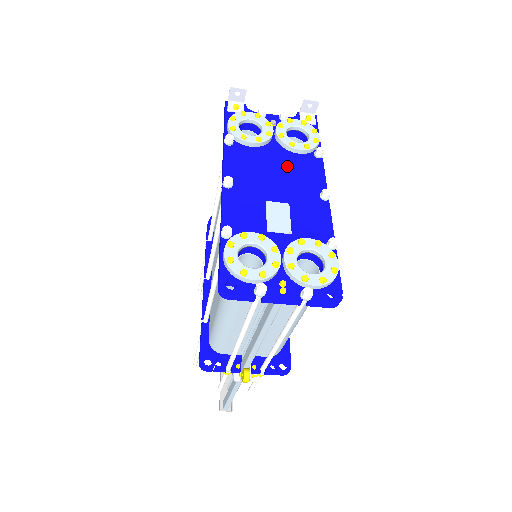
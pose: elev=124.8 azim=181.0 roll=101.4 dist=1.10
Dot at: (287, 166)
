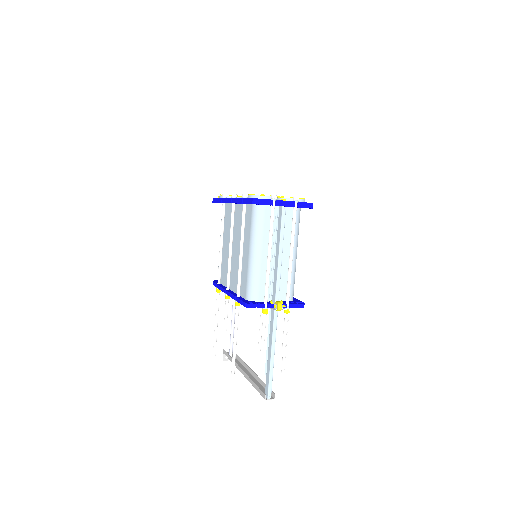
Dot at: occluded
